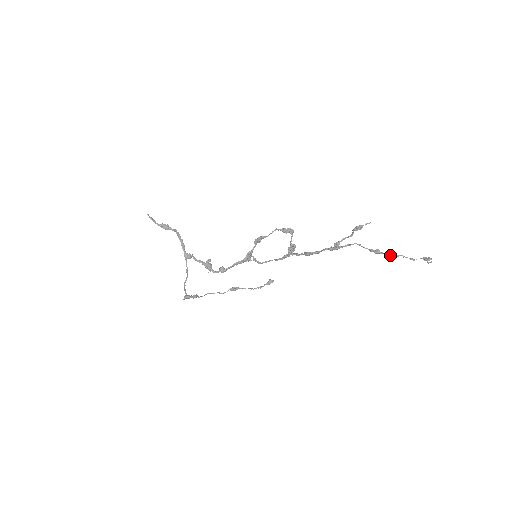
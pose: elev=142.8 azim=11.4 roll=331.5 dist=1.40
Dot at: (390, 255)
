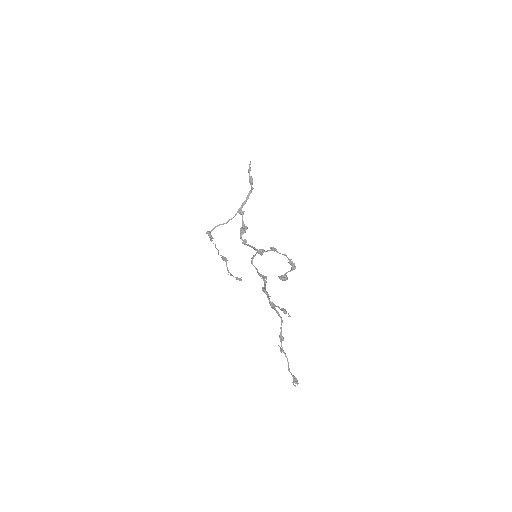
Dot at: occluded
